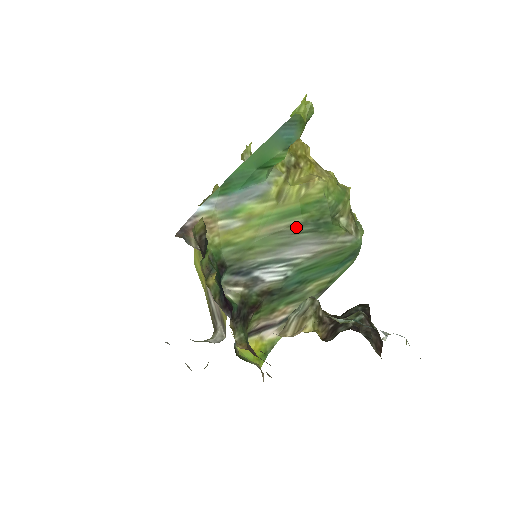
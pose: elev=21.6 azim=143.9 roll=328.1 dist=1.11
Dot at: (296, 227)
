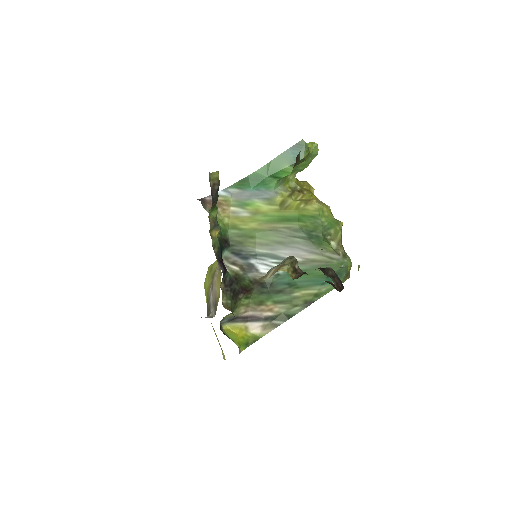
Dot at: (292, 231)
